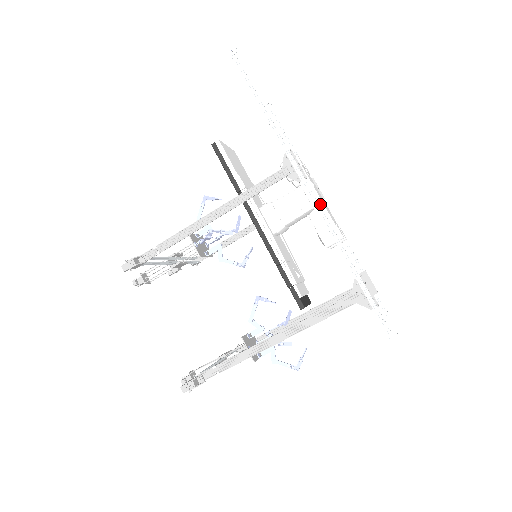
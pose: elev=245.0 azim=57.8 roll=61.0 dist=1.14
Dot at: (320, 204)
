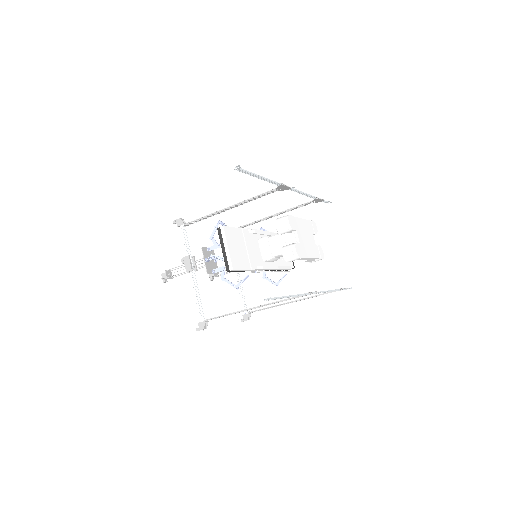
Dot at: (312, 259)
